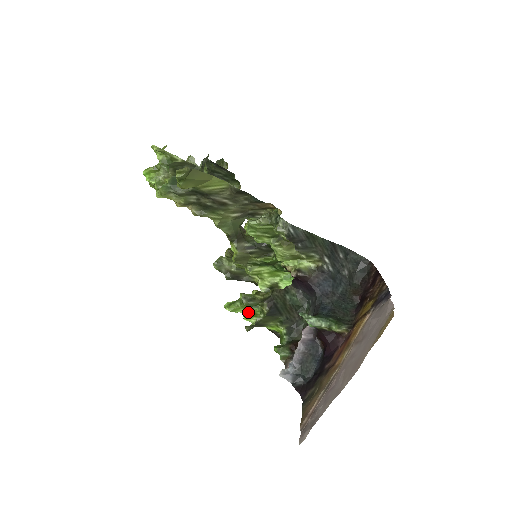
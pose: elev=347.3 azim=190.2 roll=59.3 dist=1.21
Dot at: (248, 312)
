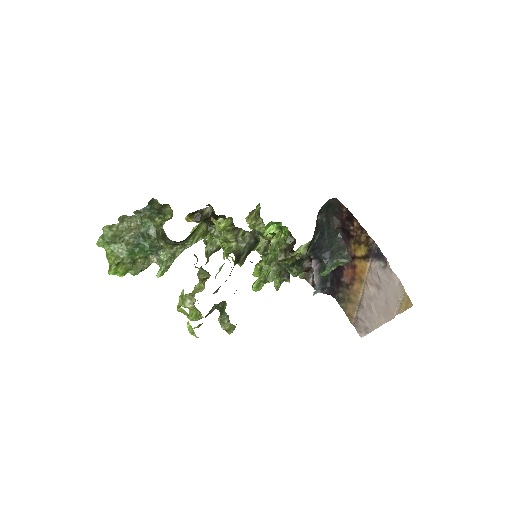
Dot at: occluded
